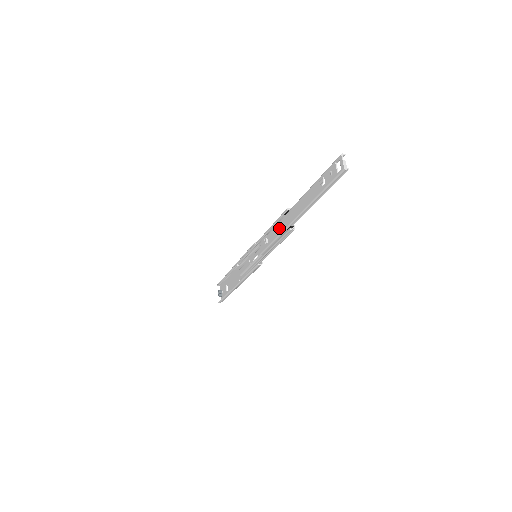
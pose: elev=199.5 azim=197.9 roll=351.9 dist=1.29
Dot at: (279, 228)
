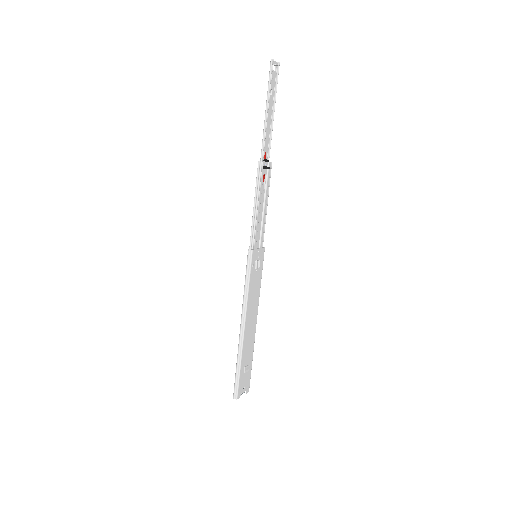
Dot at: occluded
